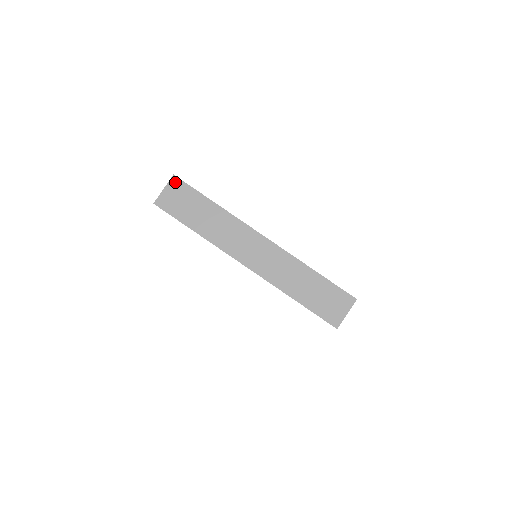
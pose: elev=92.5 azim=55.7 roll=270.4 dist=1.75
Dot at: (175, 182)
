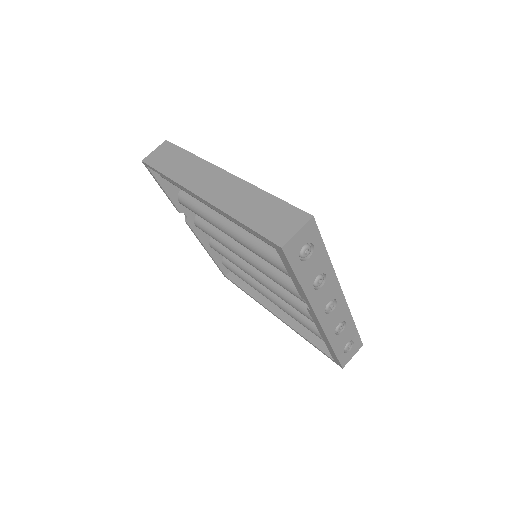
Dot at: (165, 144)
